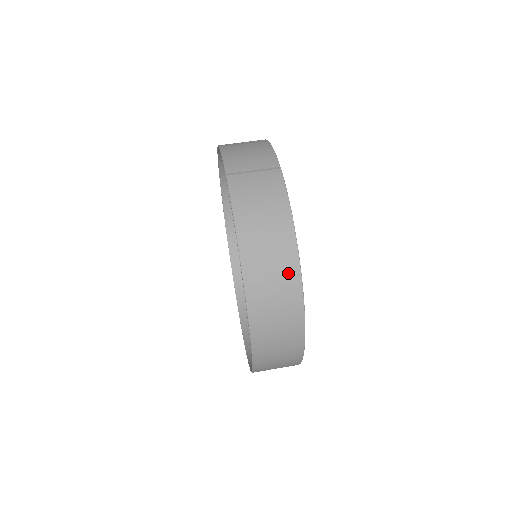
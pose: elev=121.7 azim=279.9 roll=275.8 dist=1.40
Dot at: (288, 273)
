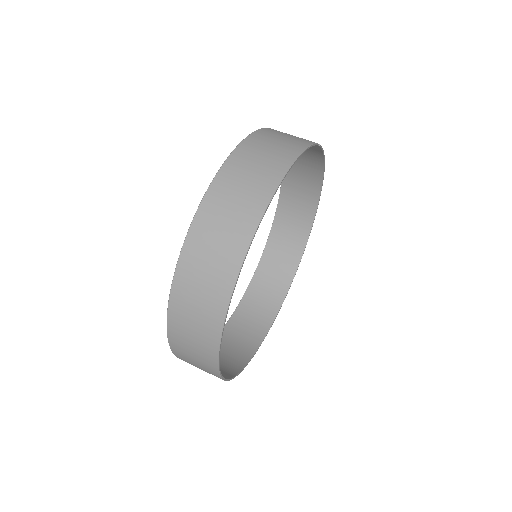
Dot at: (269, 175)
